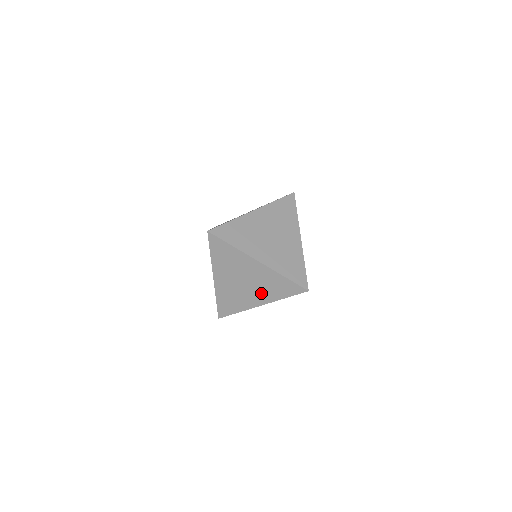
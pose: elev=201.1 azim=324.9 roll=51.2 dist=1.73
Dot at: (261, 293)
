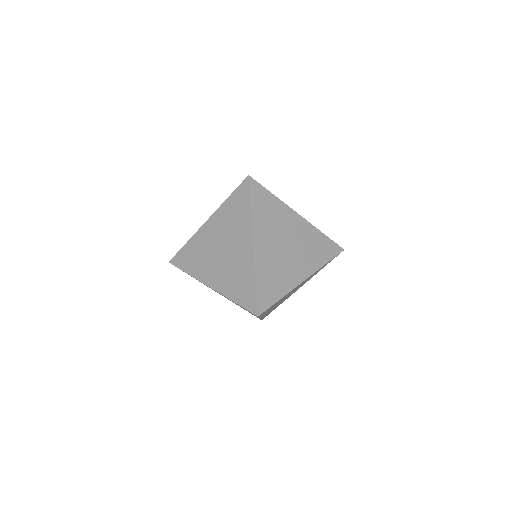
Dot at: (238, 236)
